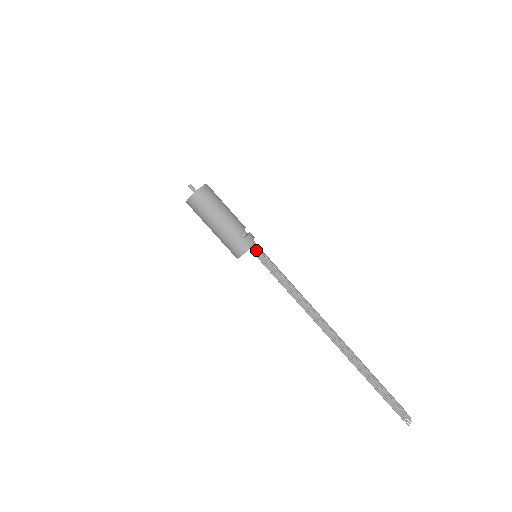
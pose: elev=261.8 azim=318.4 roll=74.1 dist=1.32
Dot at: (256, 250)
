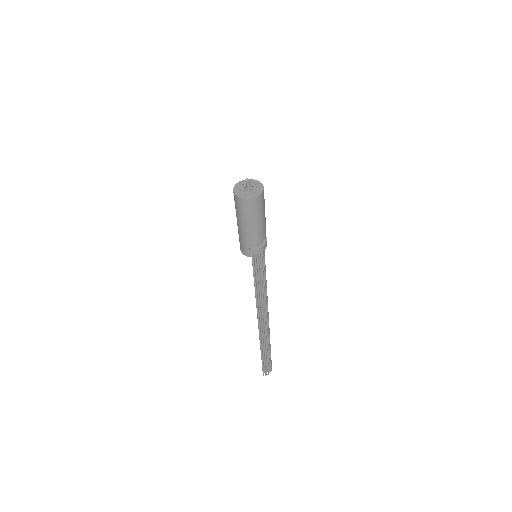
Dot at: (256, 259)
